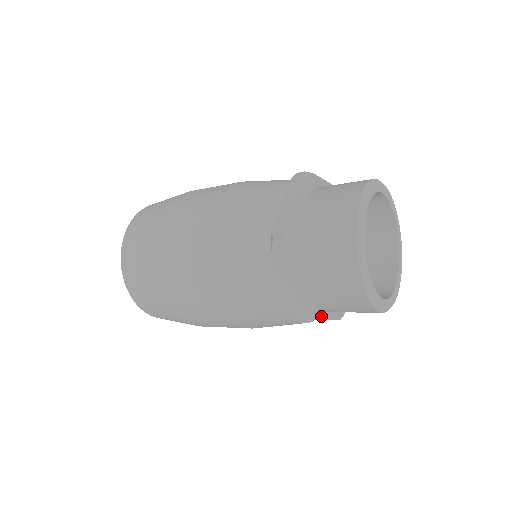
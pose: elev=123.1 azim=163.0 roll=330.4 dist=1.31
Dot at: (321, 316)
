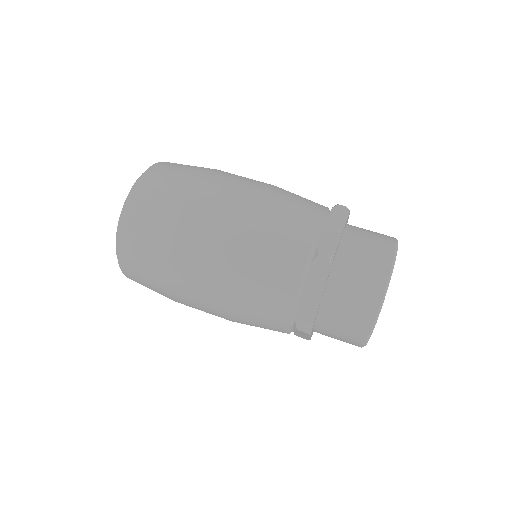
Dot at: (311, 333)
